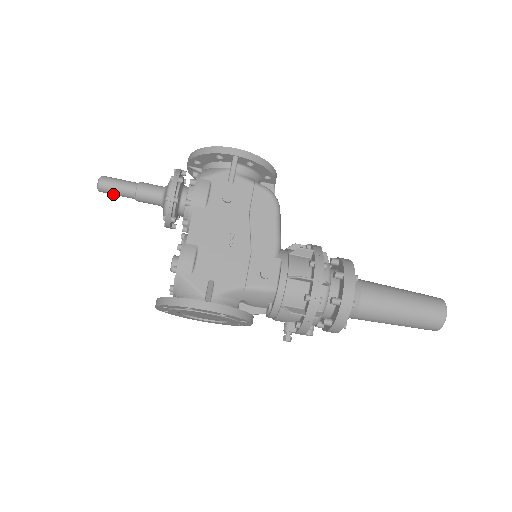
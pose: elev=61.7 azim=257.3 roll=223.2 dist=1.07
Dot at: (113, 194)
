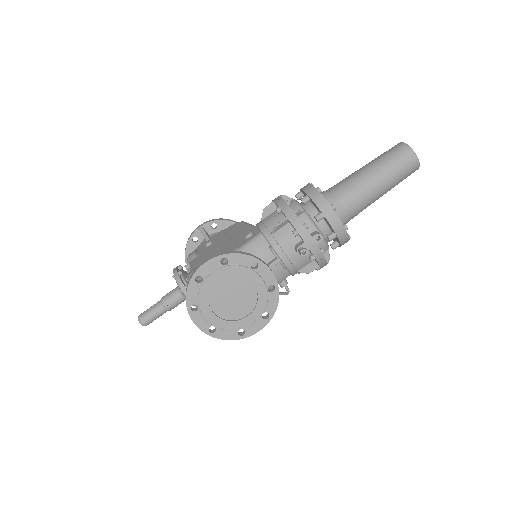
Dot at: (151, 318)
